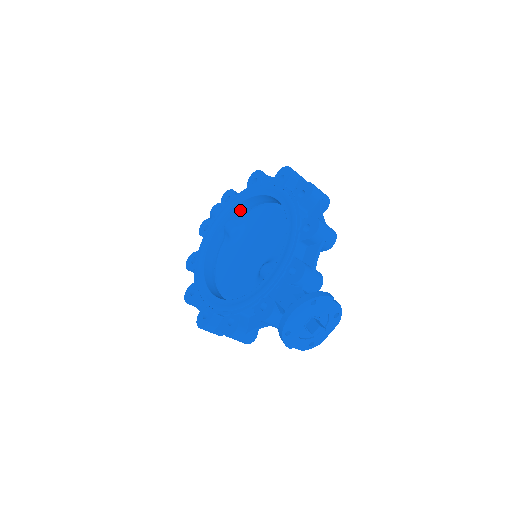
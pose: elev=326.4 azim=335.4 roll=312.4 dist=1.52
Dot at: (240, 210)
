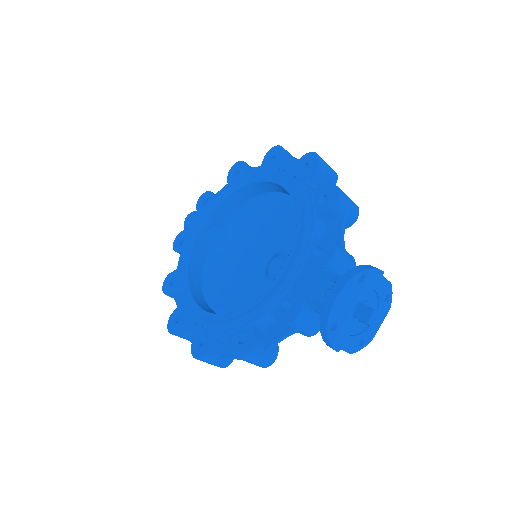
Dot at: (223, 211)
